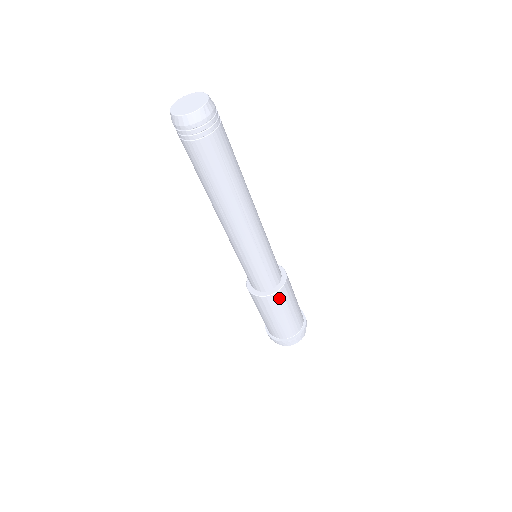
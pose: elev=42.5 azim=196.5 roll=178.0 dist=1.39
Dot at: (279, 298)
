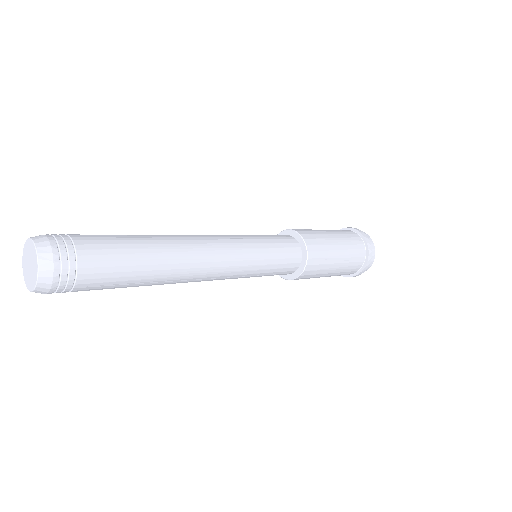
Dot at: (315, 258)
